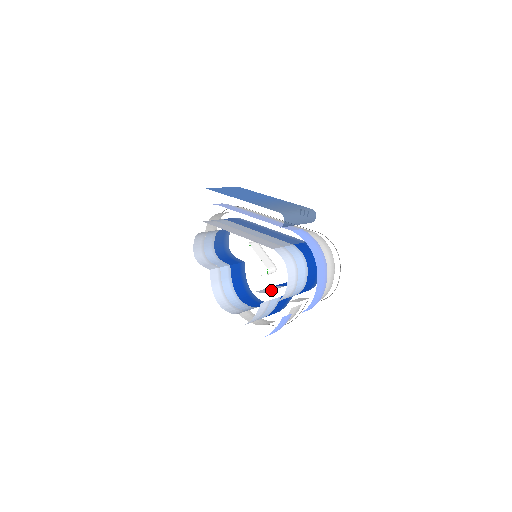
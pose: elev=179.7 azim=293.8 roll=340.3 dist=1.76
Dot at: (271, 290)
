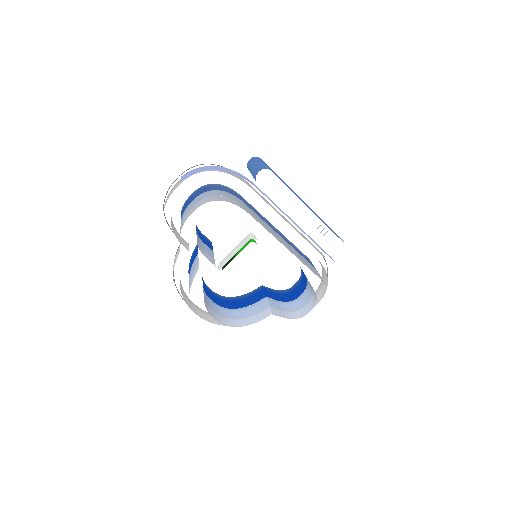
Dot at: (286, 313)
